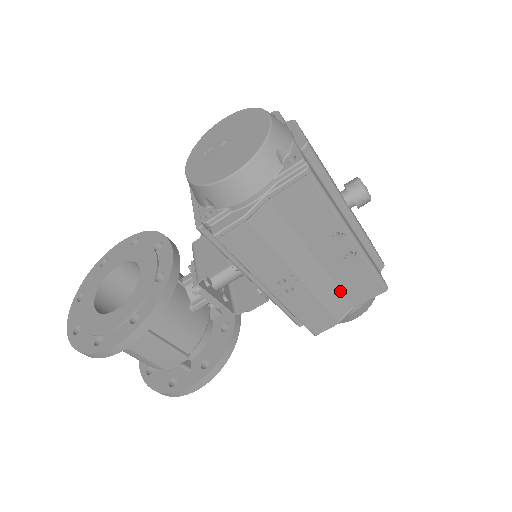
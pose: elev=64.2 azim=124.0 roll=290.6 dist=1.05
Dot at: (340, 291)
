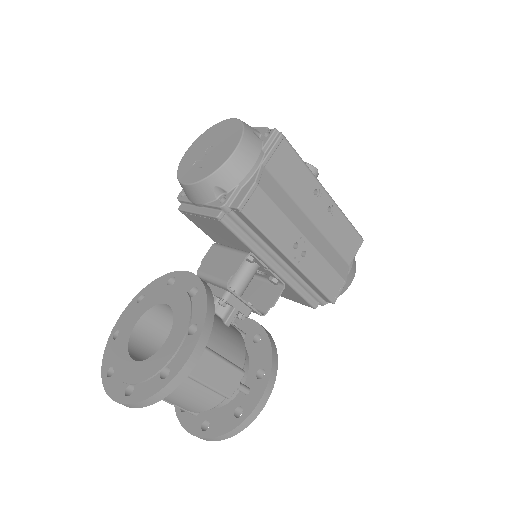
Dot at: (335, 250)
